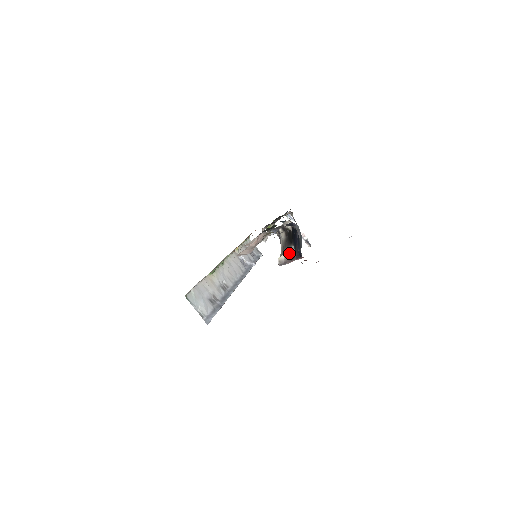
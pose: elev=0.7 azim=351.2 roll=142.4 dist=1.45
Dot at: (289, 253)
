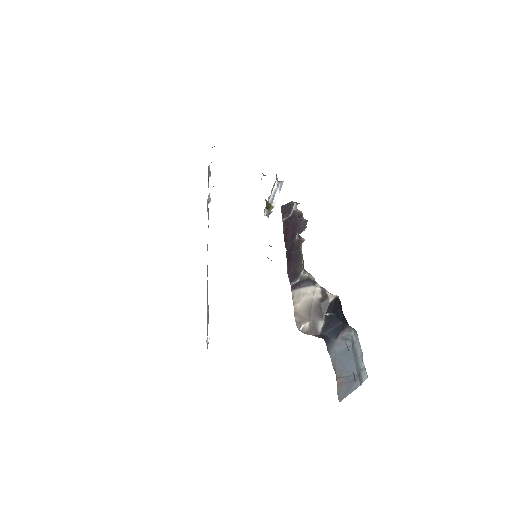
Dot at: (315, 325)
